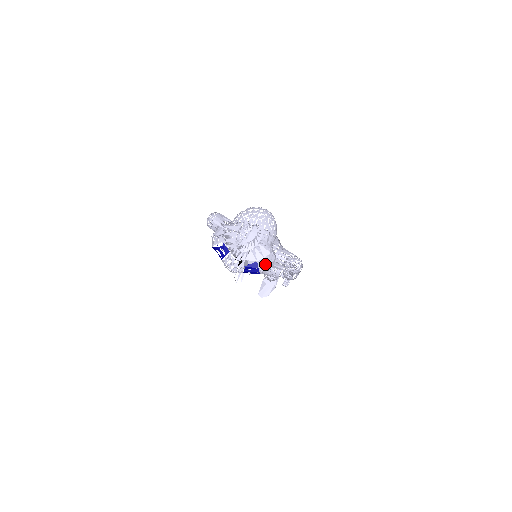
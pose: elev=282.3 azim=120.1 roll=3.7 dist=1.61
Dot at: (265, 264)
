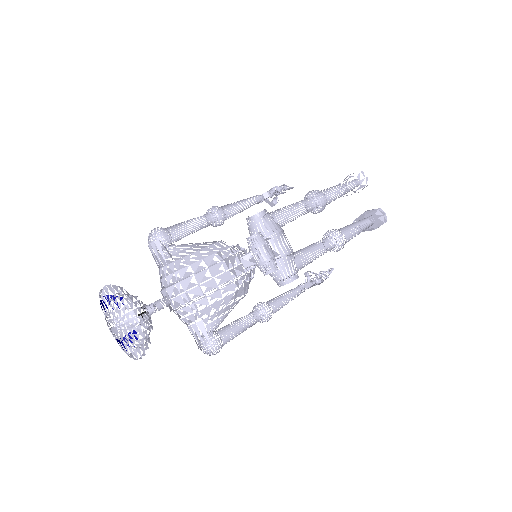
Dot at: (129, 356)
